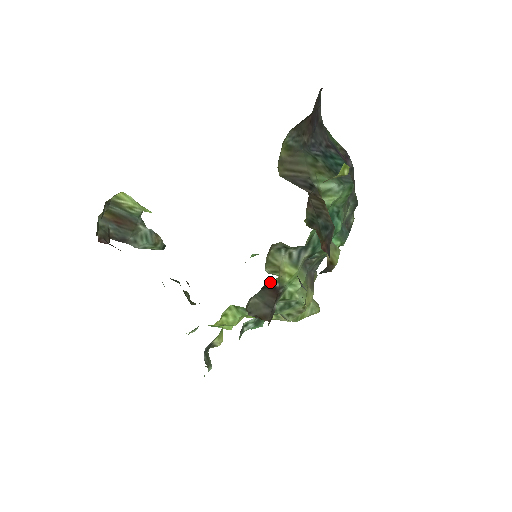
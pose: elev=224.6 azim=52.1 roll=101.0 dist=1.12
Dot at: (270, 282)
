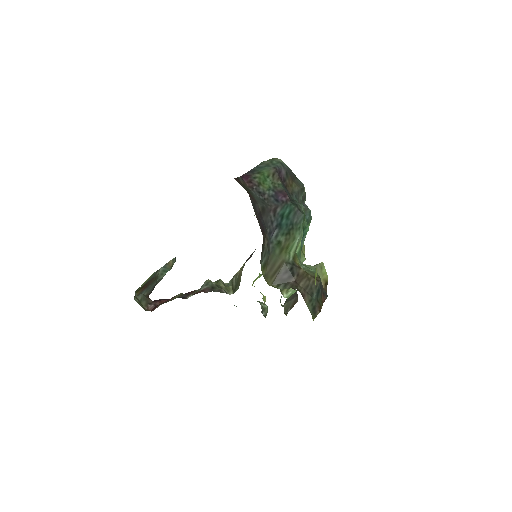
Dot at: occluded
